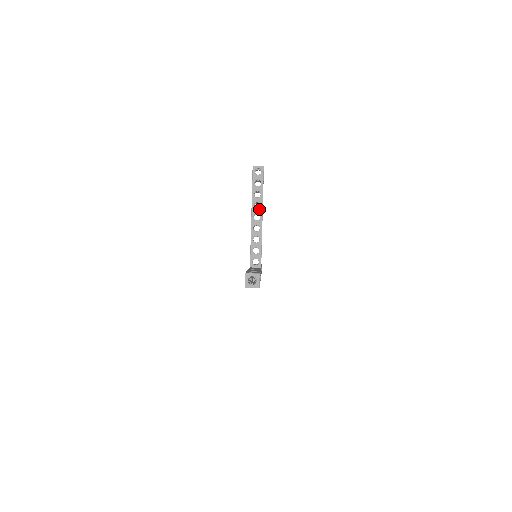
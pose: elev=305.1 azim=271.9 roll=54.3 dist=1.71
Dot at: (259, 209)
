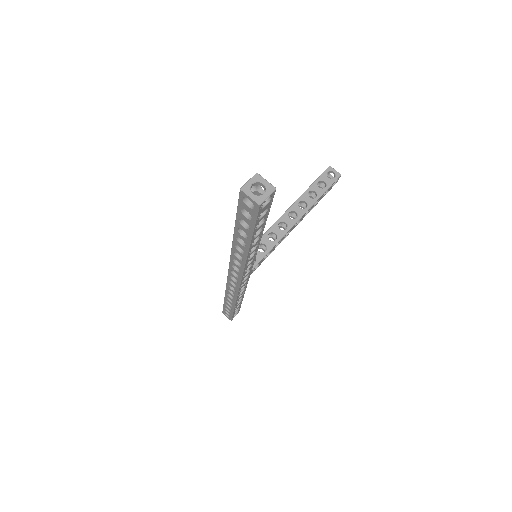
Dot at: (302, 209)
